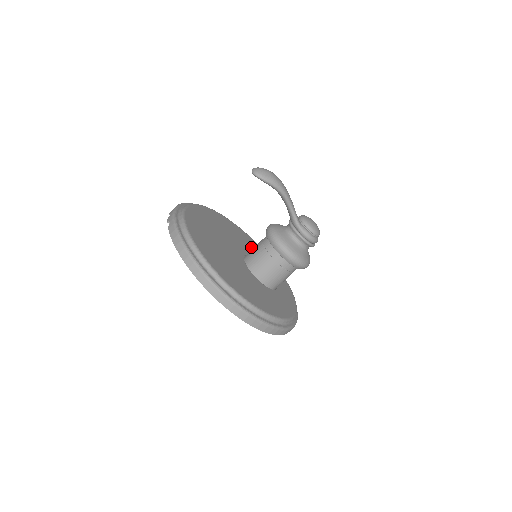
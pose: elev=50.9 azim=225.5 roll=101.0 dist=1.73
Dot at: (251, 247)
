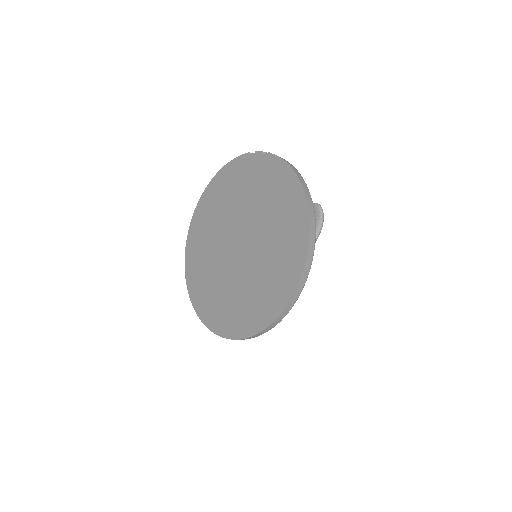
Dot at: occluded
